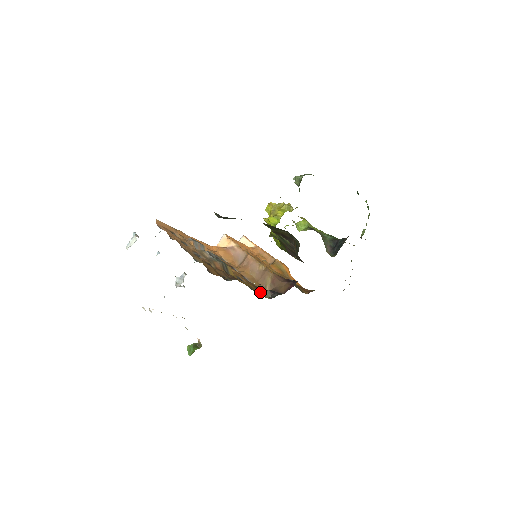
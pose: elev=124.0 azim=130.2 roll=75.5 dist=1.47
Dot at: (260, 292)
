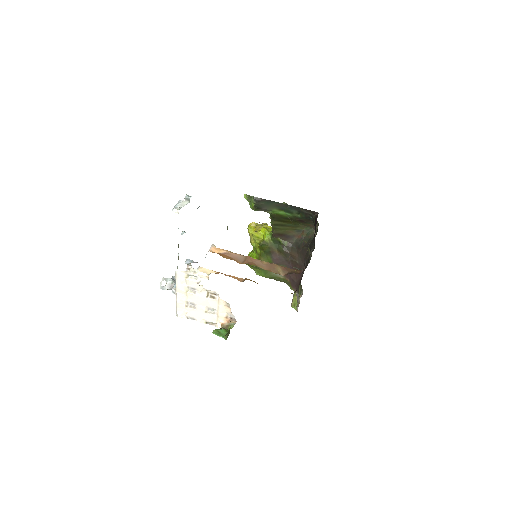
Dot at: occluded
